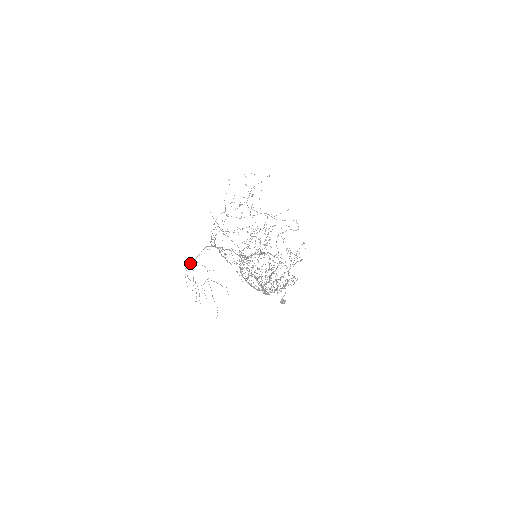
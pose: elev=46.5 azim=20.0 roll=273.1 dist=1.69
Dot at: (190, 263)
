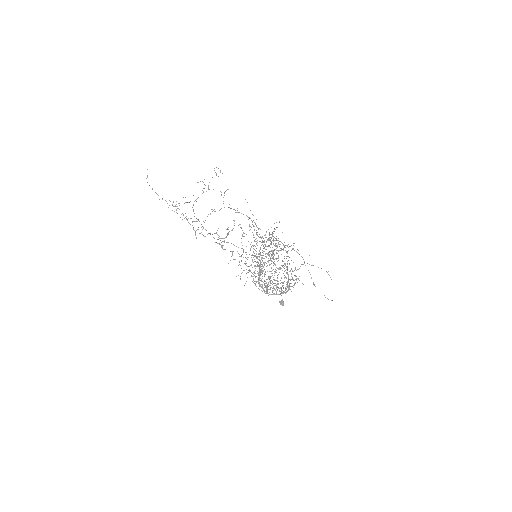
Dot at: occluded
